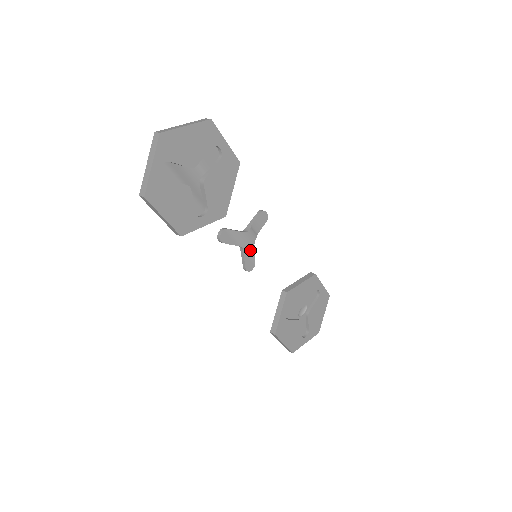
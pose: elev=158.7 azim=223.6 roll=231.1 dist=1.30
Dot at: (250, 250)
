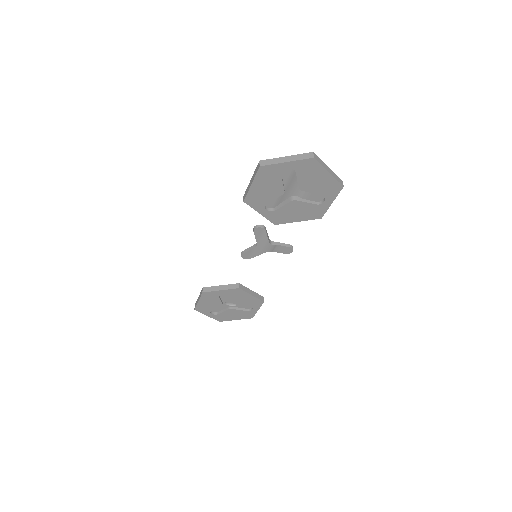
Dot at: (258, 251)
